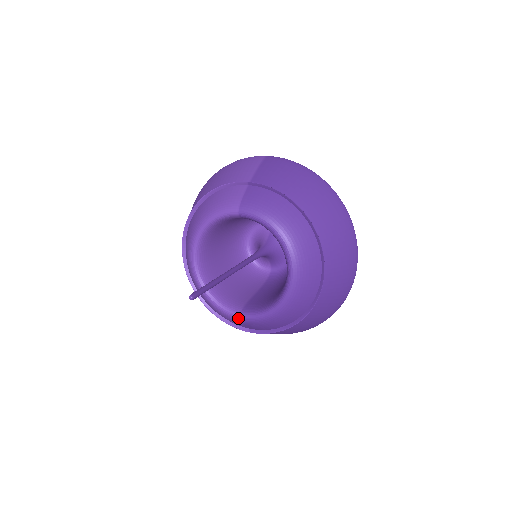
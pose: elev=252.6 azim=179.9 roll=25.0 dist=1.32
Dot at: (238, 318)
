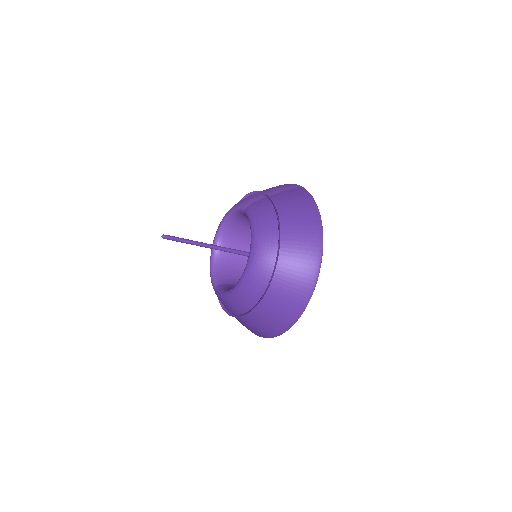
Dot at: (214, 289)
